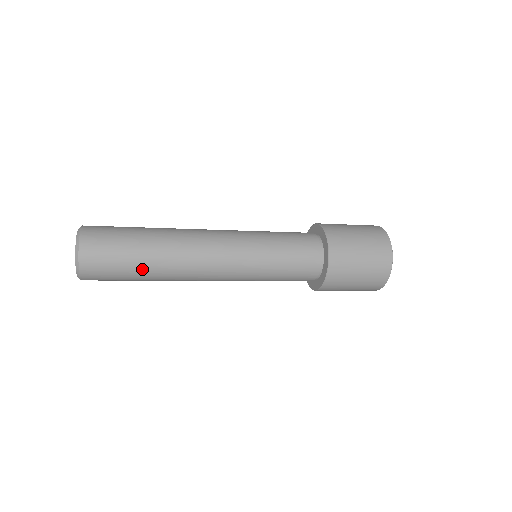
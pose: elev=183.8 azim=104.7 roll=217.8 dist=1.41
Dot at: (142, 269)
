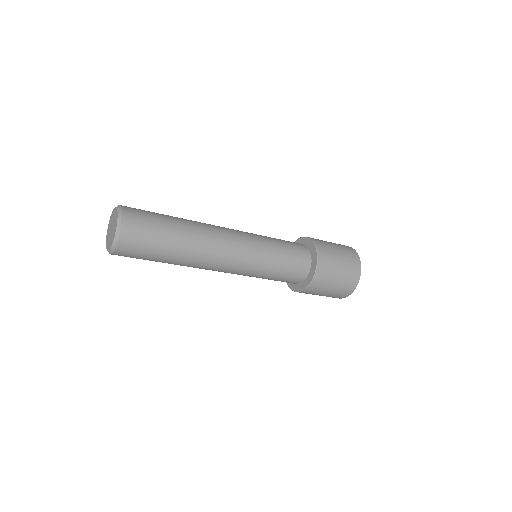
Dot at: (170, 252)
